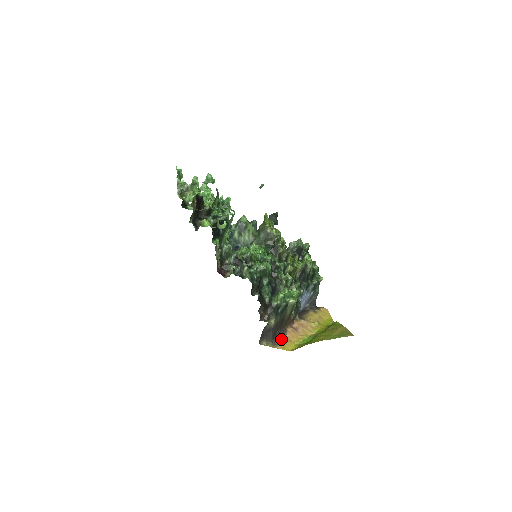
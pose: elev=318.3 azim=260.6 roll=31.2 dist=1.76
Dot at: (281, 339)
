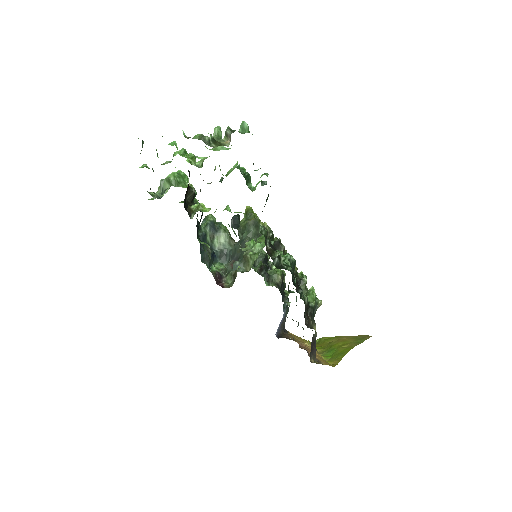
Dot at: occluded
